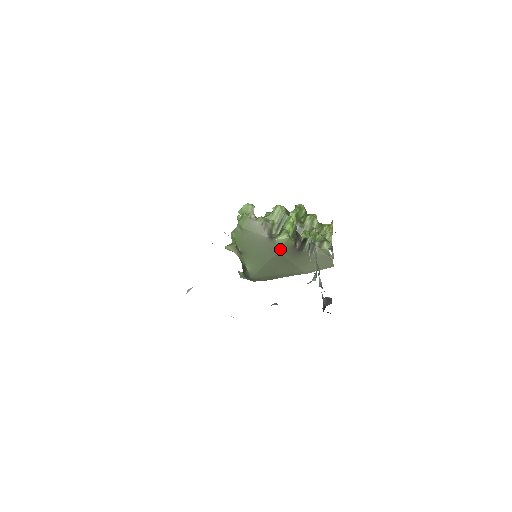
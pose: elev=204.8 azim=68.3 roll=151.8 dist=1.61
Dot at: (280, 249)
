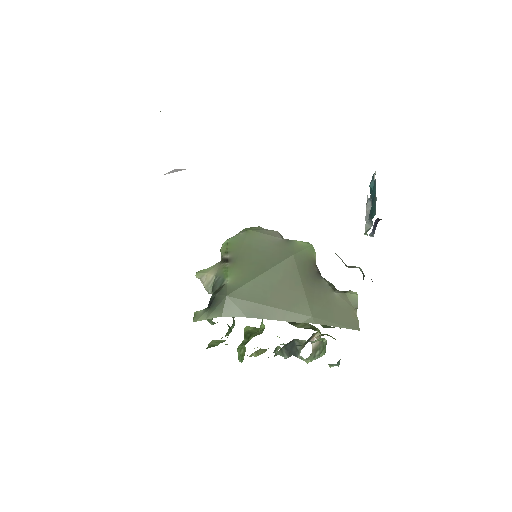
Dot at: (297, 253)
